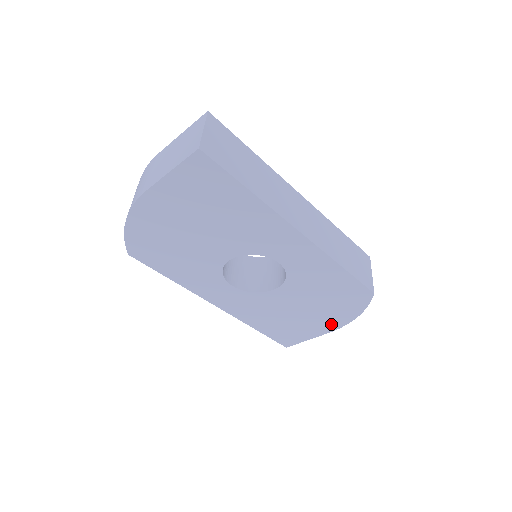
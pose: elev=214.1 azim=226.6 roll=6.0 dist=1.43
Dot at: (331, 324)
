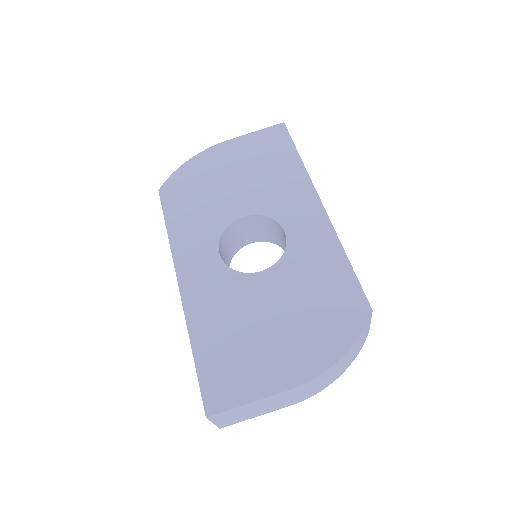
Dot at: (299, 367)
